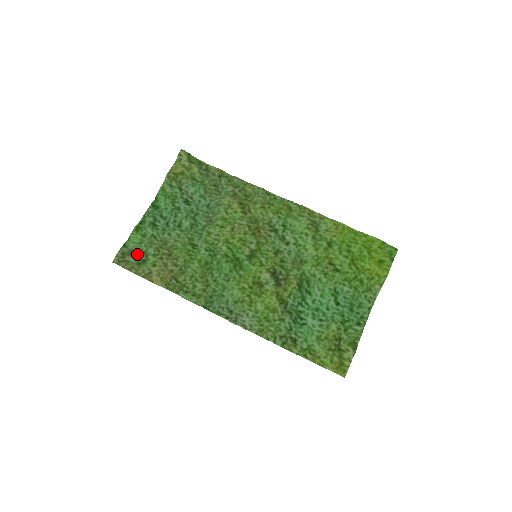
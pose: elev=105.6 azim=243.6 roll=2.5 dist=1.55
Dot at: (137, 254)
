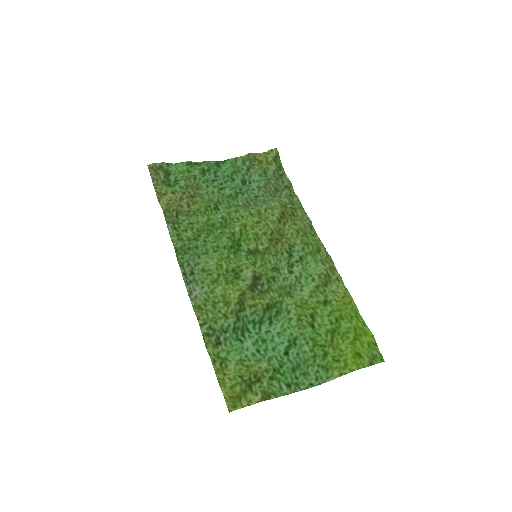
Dot at: (170, 178)
